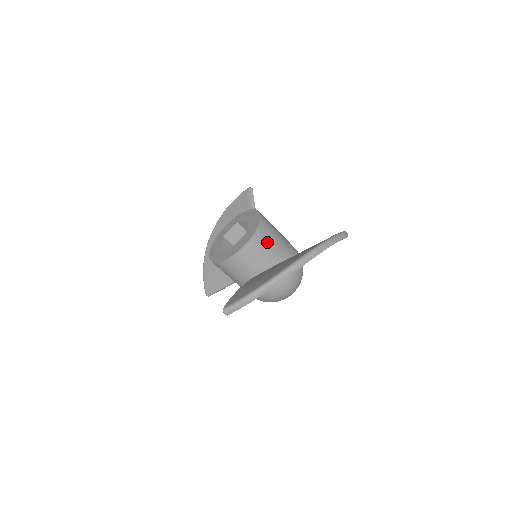
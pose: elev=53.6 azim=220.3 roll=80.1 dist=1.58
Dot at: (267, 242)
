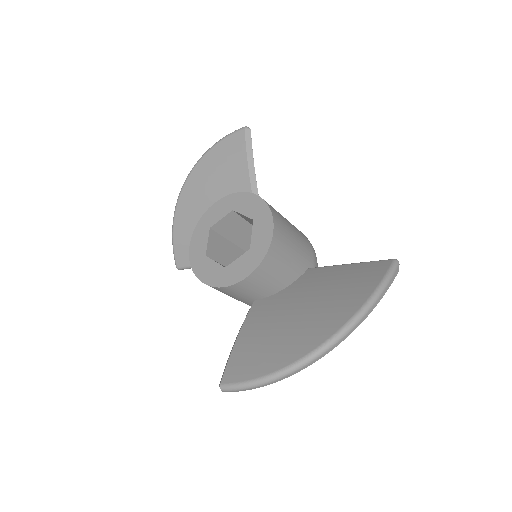
Dot at: (280, 262)
